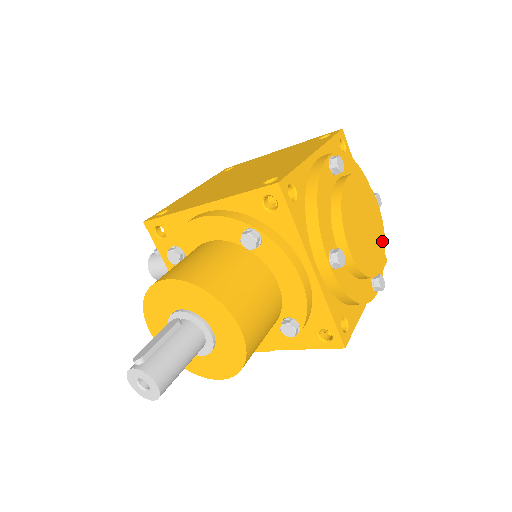
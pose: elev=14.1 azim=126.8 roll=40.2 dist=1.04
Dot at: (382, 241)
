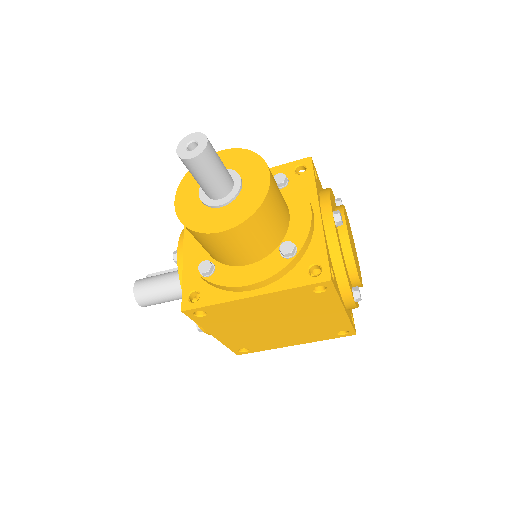
Dot at: (361, 279)
